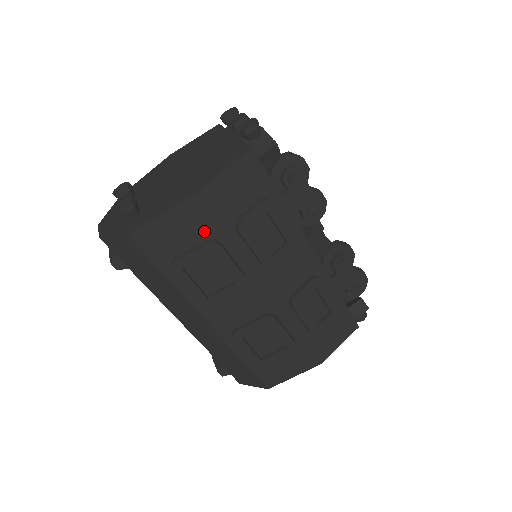
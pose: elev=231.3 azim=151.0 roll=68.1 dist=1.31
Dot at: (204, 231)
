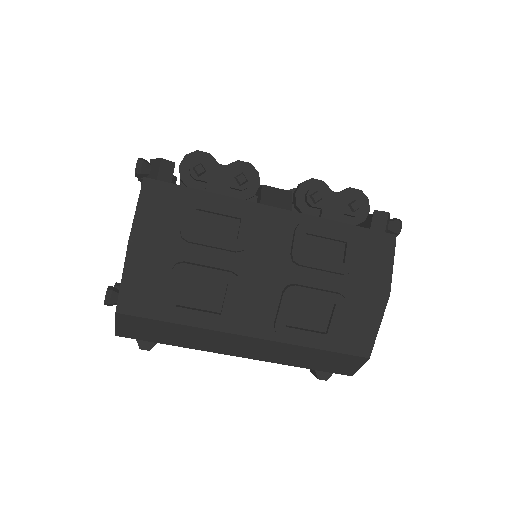
Dot at: (163, 264)
